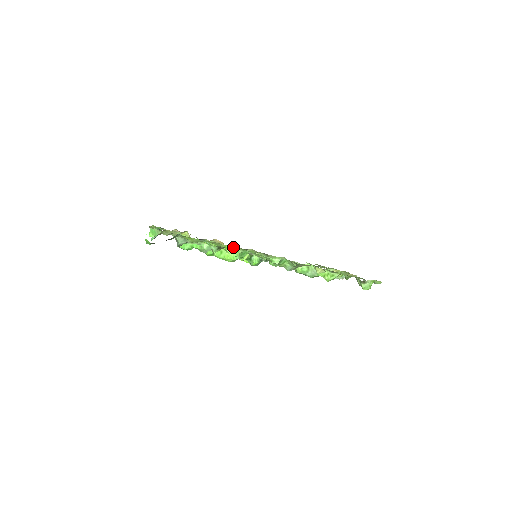
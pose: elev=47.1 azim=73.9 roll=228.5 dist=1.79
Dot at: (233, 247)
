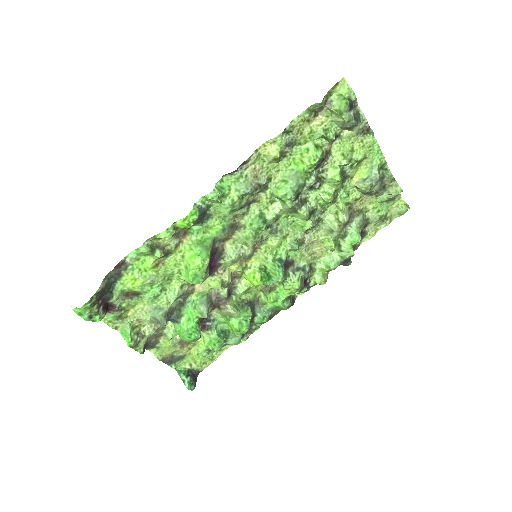
Dot at: (186, 247)
